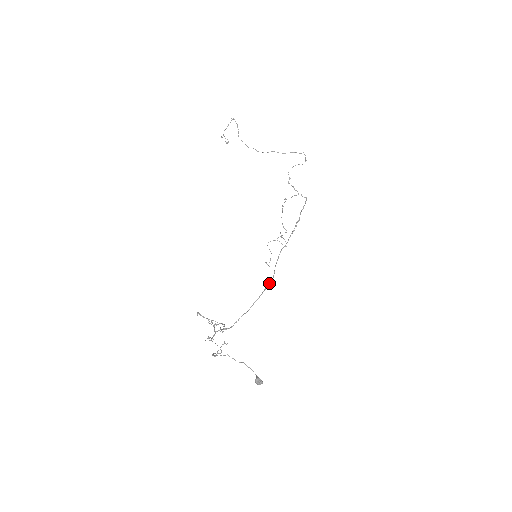
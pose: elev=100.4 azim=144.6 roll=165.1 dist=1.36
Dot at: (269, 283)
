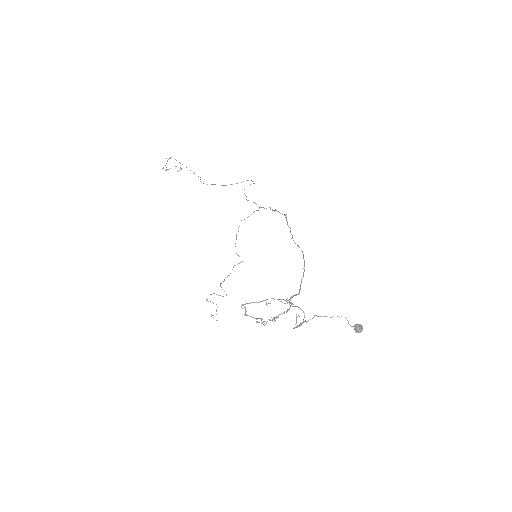
Dot at: occluded
